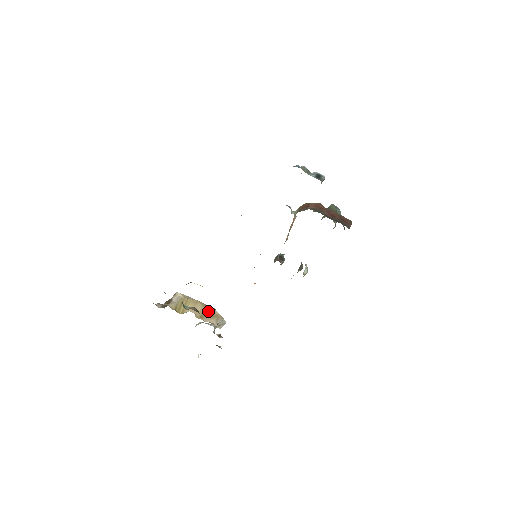
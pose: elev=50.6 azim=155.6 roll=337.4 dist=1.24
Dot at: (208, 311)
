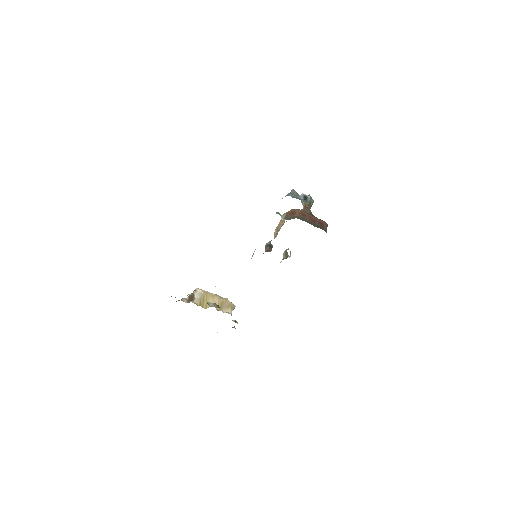
Dot at: (224, 302)
